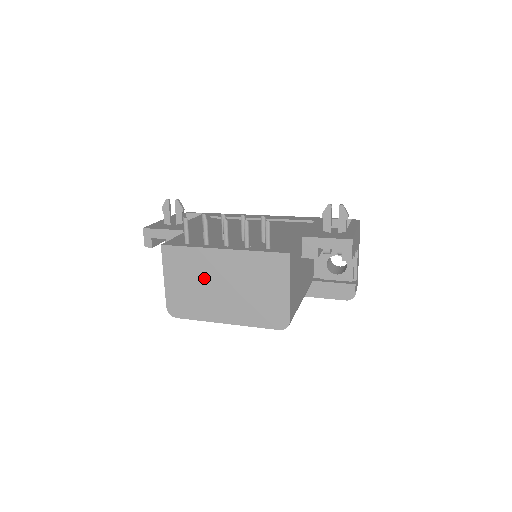
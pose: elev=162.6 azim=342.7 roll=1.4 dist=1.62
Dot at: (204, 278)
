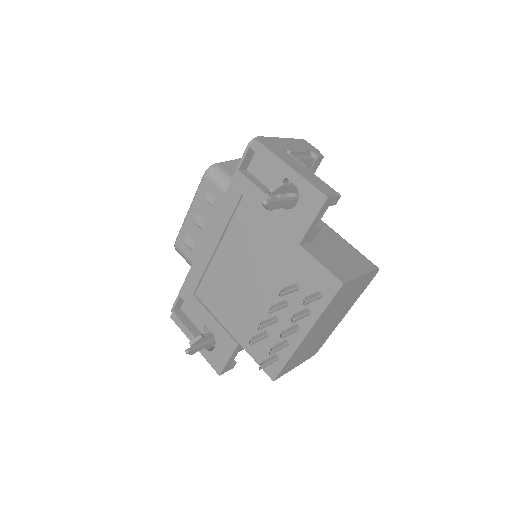
Dot at: (313, 341)
